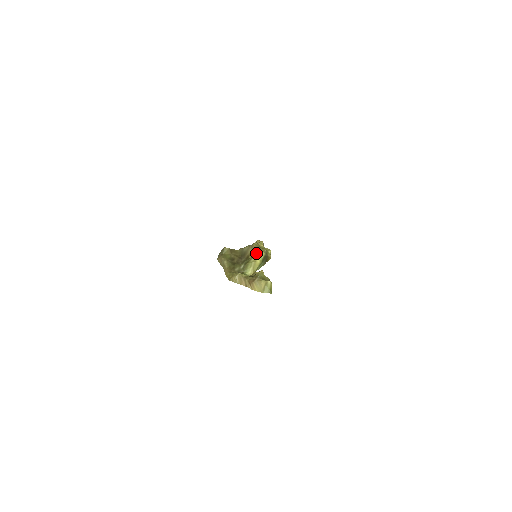
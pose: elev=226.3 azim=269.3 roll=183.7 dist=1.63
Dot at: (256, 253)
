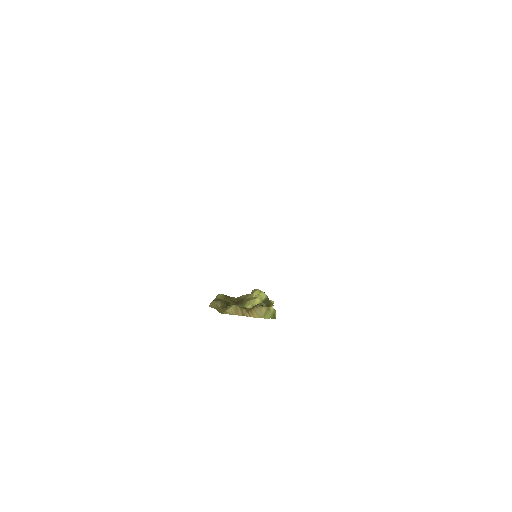
Dot at: (256, 293)
